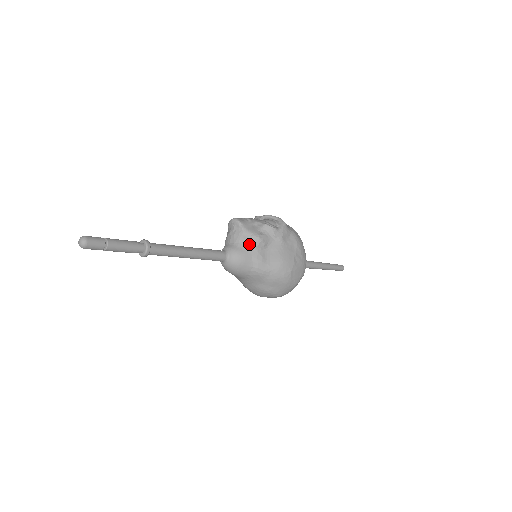
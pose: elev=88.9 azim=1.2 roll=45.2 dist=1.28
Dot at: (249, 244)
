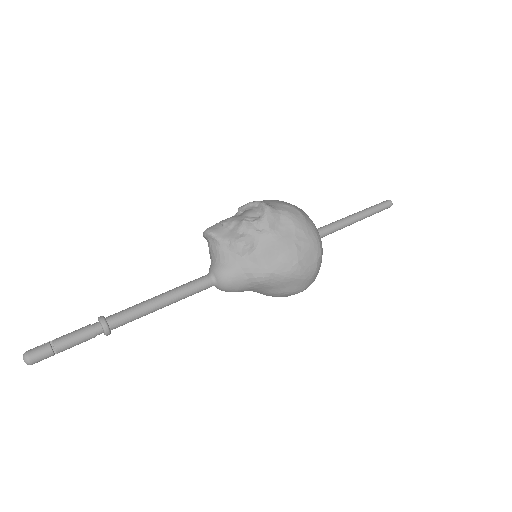
Dot at: (231, 255)
